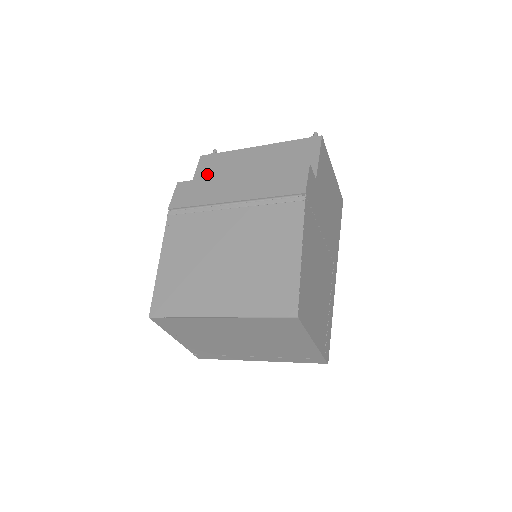
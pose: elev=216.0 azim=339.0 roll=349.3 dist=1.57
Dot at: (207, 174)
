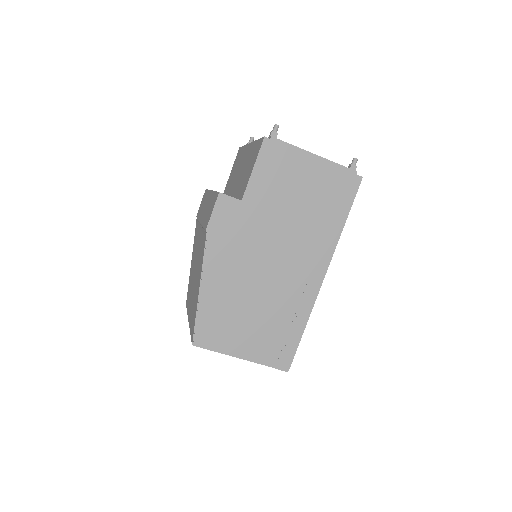
Dot at: (232, 172)
